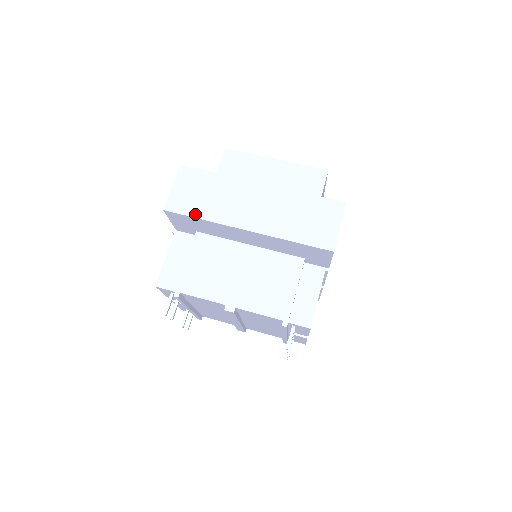
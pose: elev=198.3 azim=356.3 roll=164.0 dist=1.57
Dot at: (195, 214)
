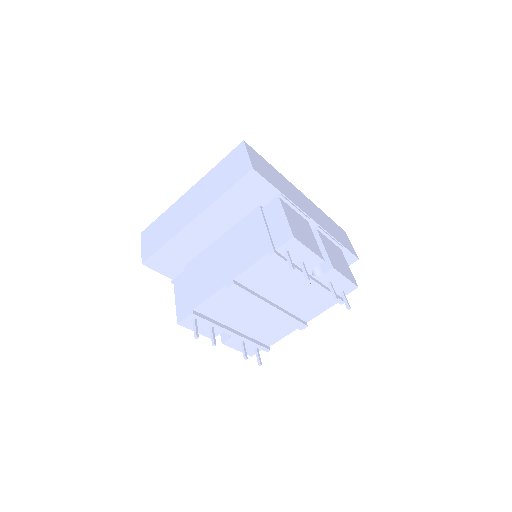
Dot at: (160, 245)
